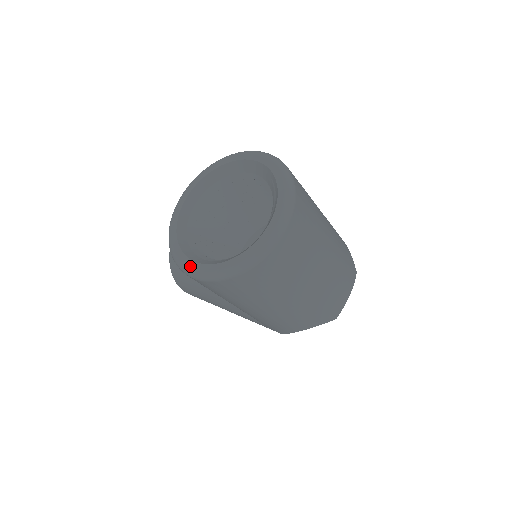
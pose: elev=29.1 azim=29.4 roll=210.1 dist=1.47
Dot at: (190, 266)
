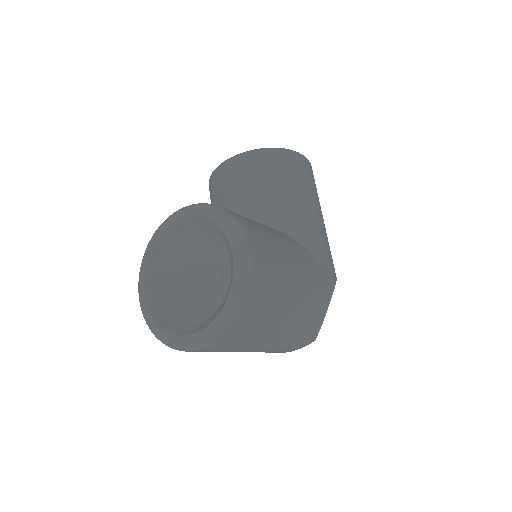
Dot at: (140, 287)
